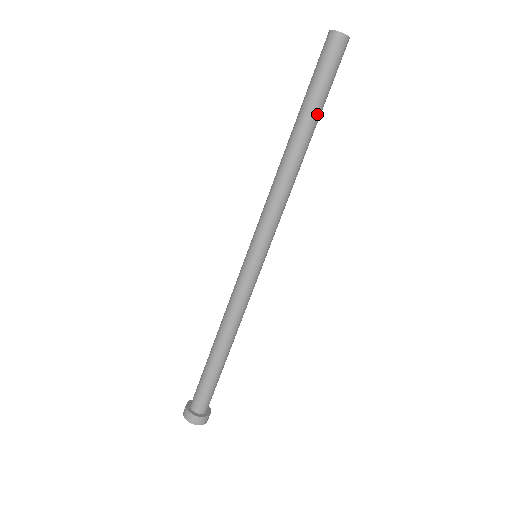
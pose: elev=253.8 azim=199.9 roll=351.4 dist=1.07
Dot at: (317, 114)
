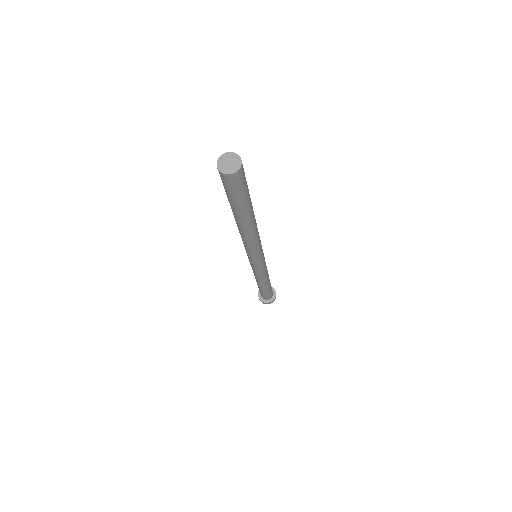
Dot at: (250, 206)
